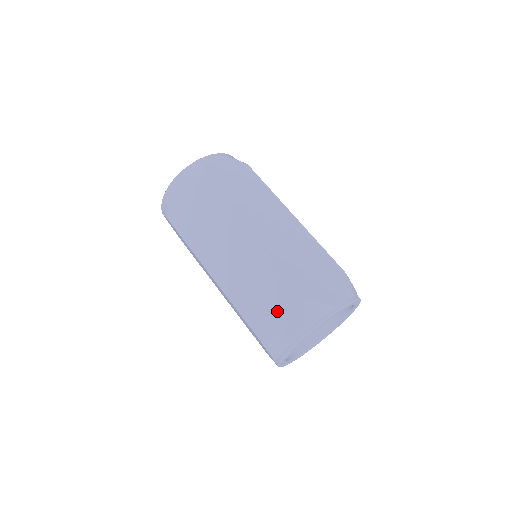
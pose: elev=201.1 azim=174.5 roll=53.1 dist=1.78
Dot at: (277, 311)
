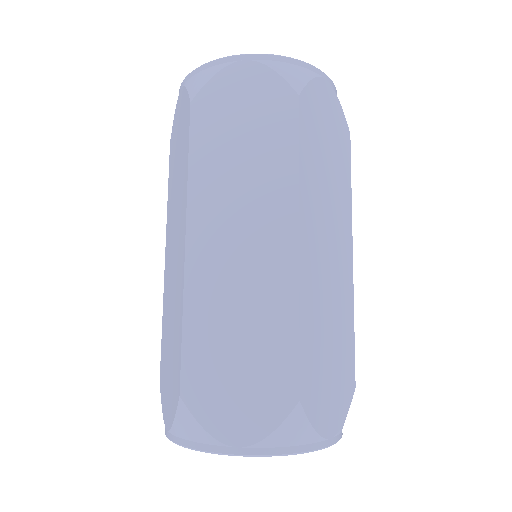
Dot at: (169, 375)
